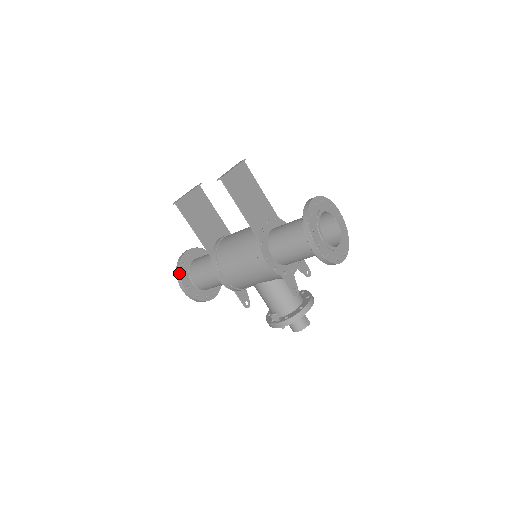
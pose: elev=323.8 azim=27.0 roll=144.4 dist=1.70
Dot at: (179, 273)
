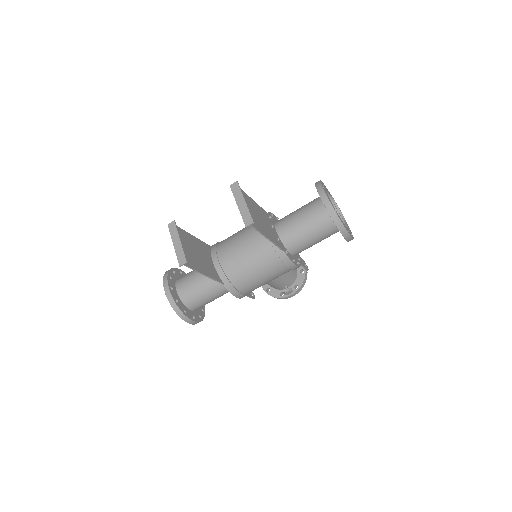
Dot at: (182, 313)
